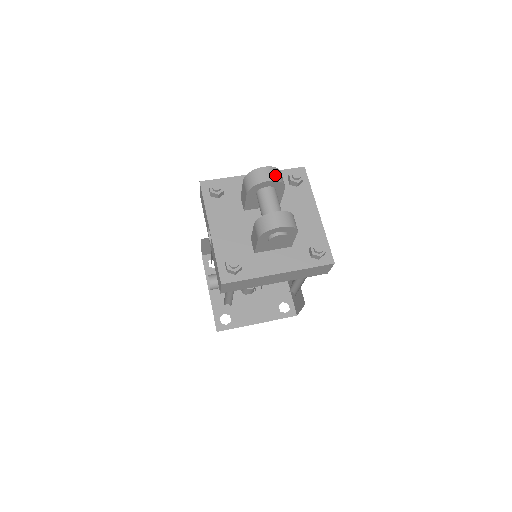
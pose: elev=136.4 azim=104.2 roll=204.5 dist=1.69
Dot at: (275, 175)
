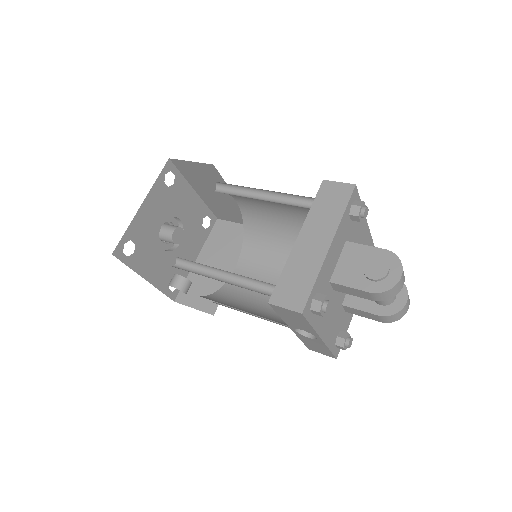
Dot at: occluded
